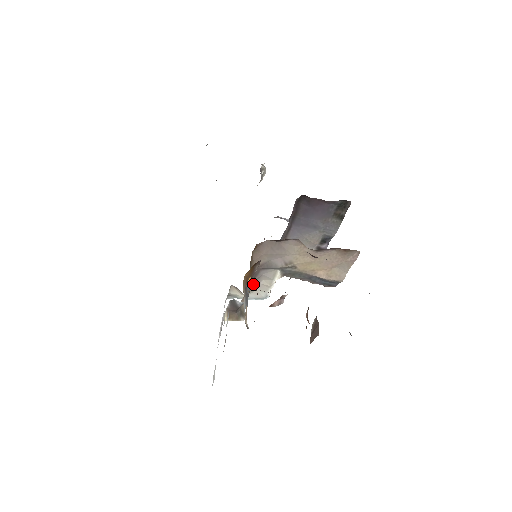
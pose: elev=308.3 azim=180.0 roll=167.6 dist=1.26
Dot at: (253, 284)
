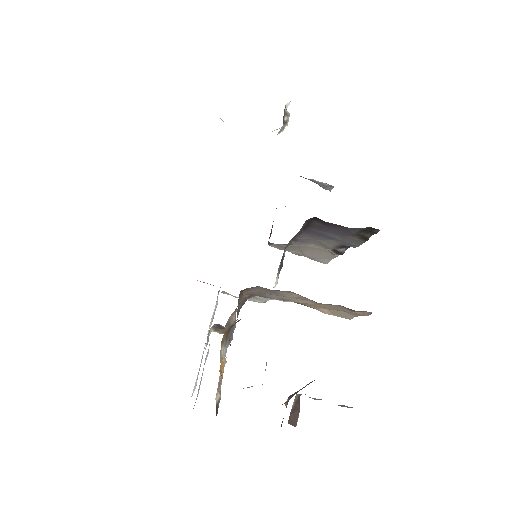
Dot at: occluded
